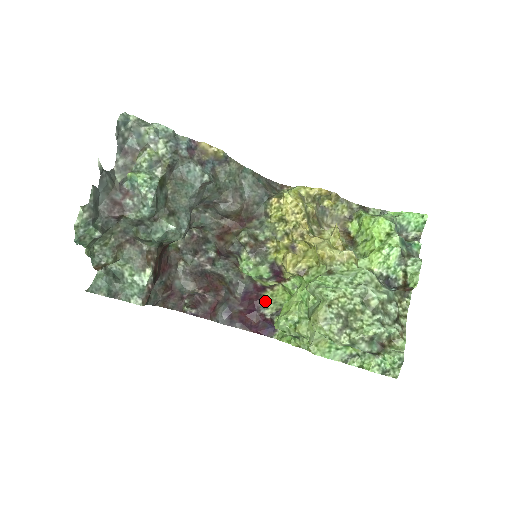
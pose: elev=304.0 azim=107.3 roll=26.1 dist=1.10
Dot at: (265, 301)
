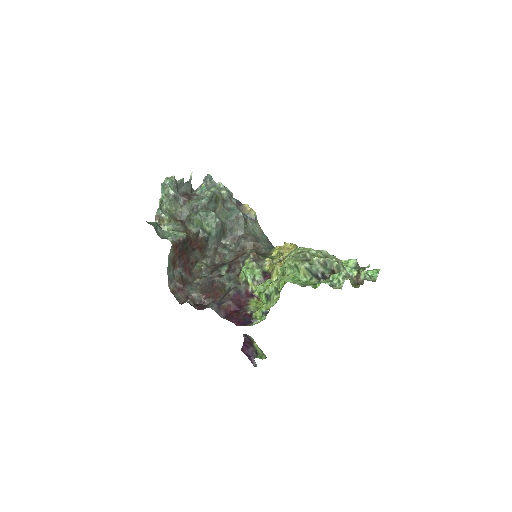
Dot at: (250, 304)
